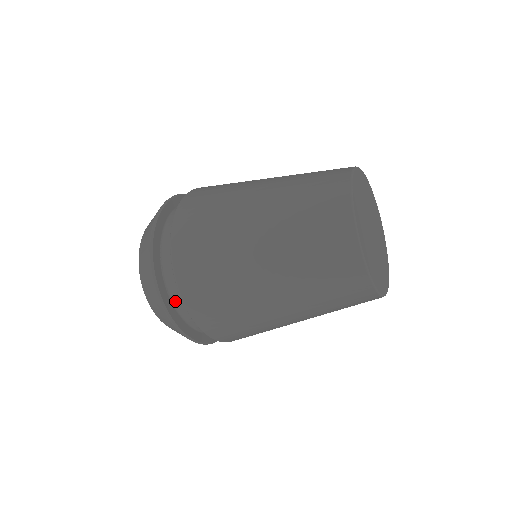
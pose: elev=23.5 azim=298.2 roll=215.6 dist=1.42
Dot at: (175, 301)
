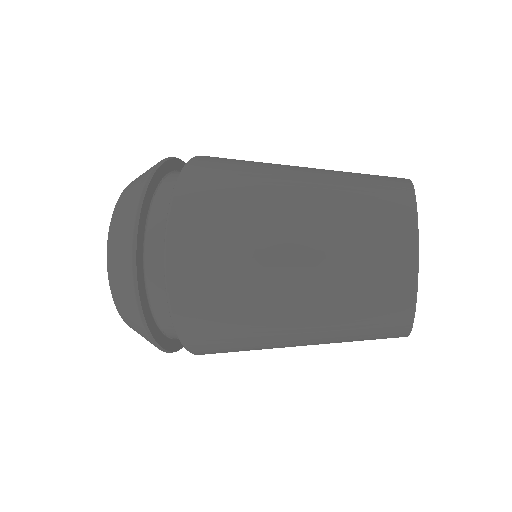
Dot at: occluded
